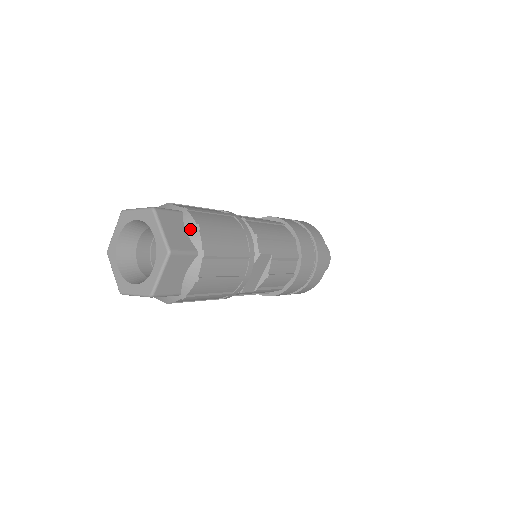
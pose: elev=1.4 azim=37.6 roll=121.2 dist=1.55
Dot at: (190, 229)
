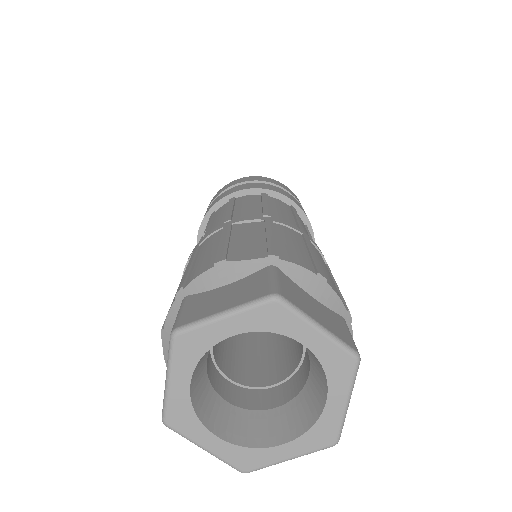
Dot at: (314, 289)
